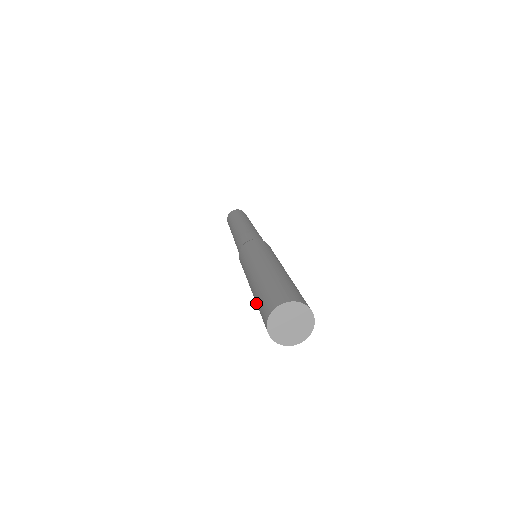
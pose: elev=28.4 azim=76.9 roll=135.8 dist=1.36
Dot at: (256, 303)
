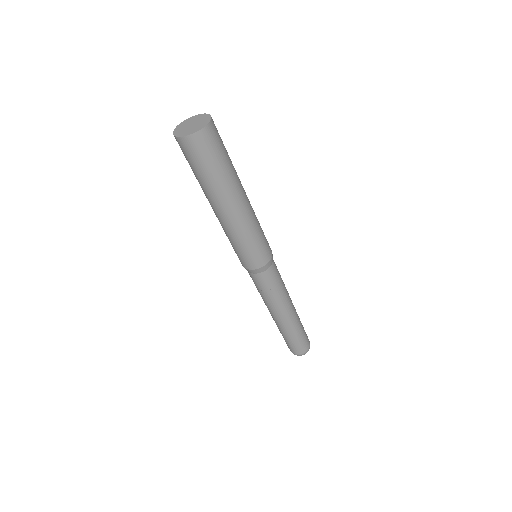
Dot at: (201, 185)
